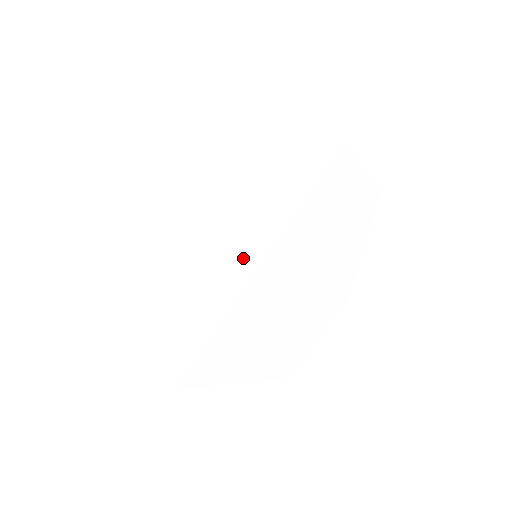
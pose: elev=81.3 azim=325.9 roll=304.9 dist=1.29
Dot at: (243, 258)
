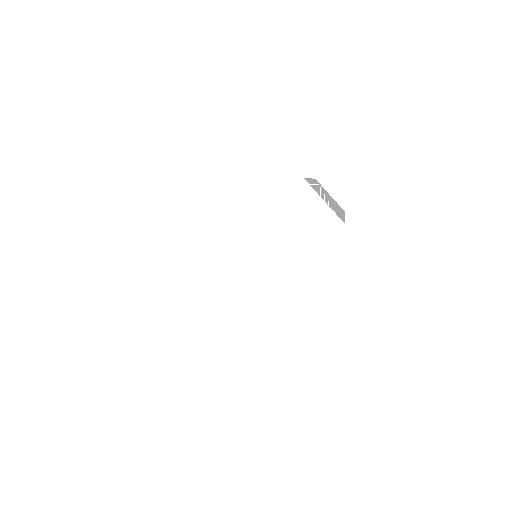
Dot at: occluded
